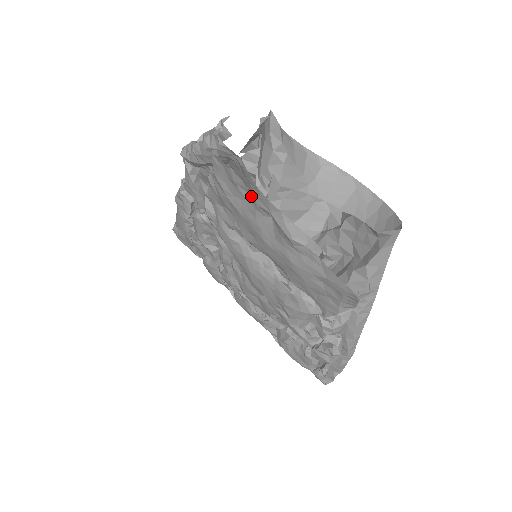
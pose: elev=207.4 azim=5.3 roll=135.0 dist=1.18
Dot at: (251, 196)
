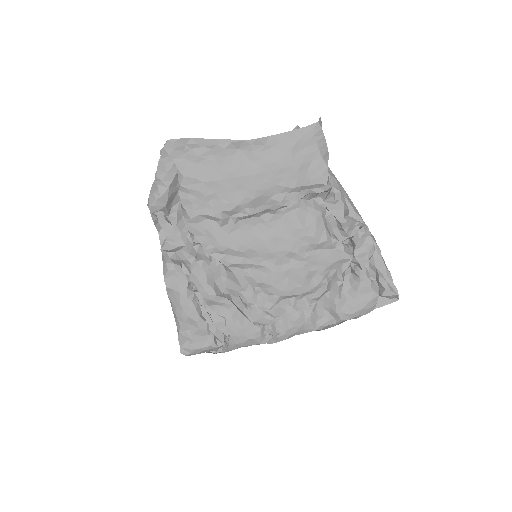
Dot at: (216, 151)
